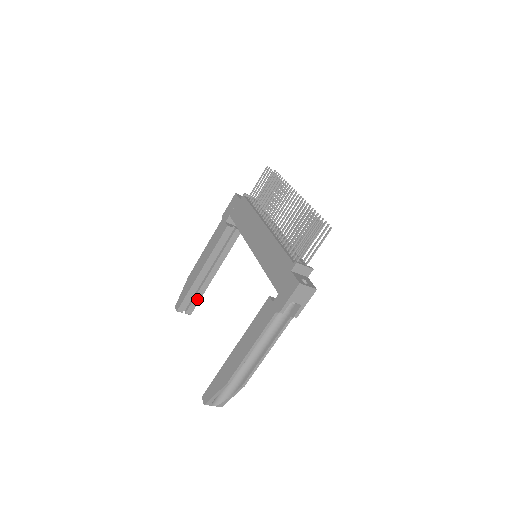
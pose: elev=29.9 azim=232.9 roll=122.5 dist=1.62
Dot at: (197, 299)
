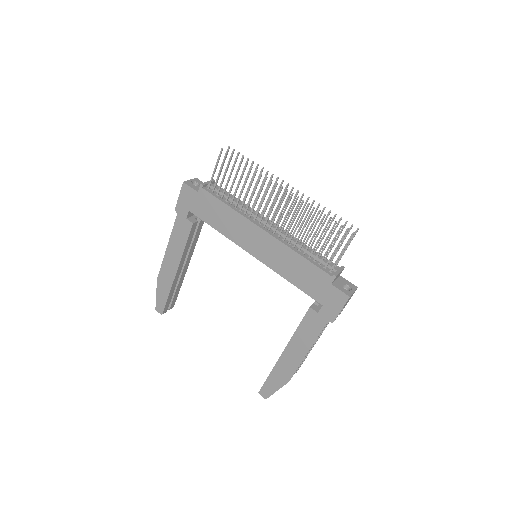
Dot at: (176, 293)
